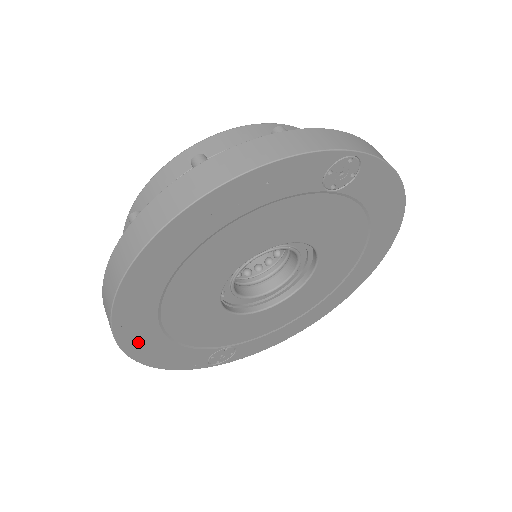
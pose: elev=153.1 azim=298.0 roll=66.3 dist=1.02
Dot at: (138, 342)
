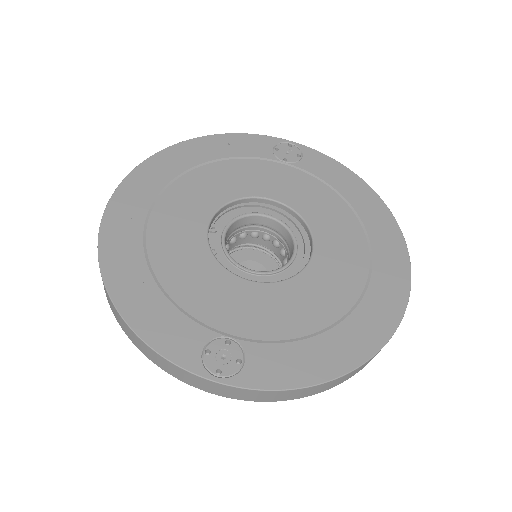
Dot at: (118, 261)
